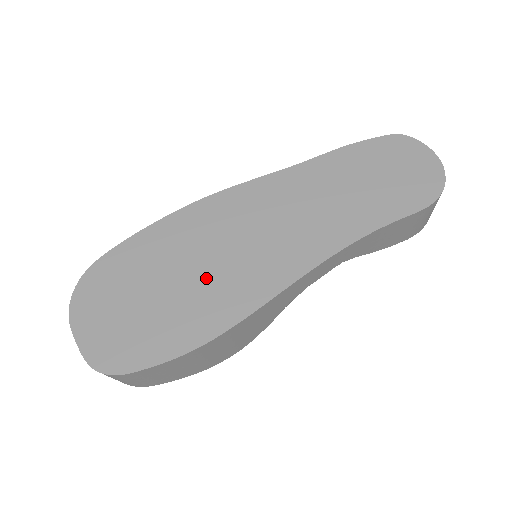
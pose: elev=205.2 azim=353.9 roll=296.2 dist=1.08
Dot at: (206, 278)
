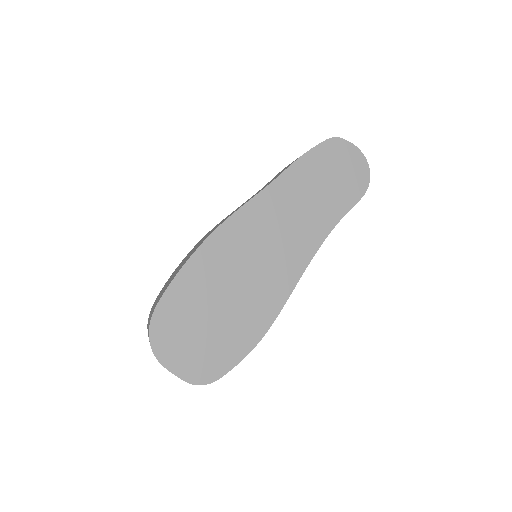
Dot at: (244, 294)
